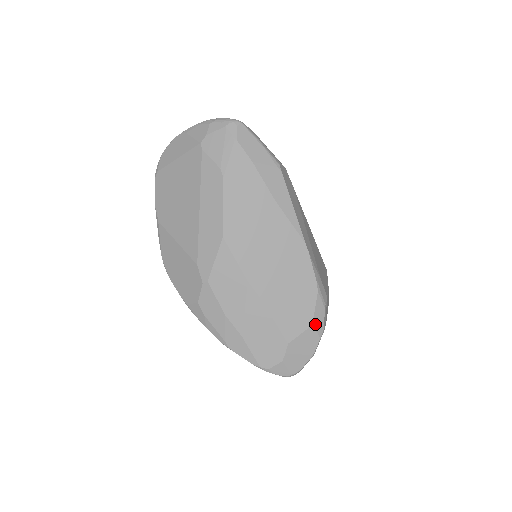
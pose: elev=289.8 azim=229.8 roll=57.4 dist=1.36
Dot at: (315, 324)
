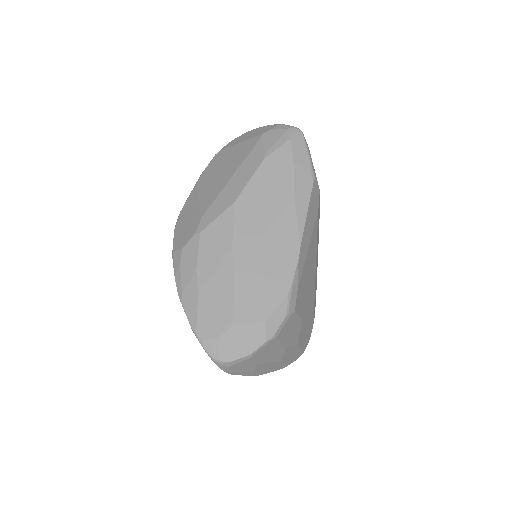
Dot at: (268, 323)
